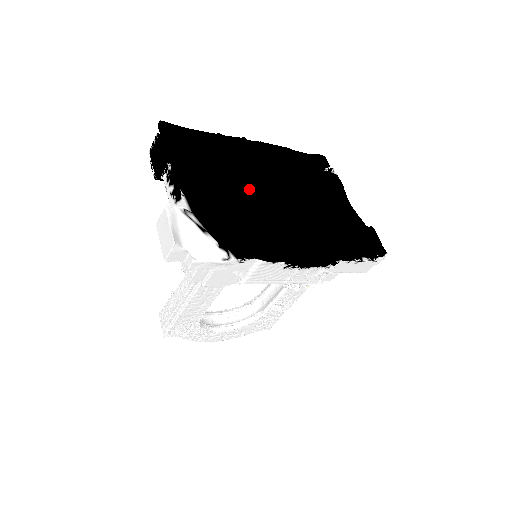
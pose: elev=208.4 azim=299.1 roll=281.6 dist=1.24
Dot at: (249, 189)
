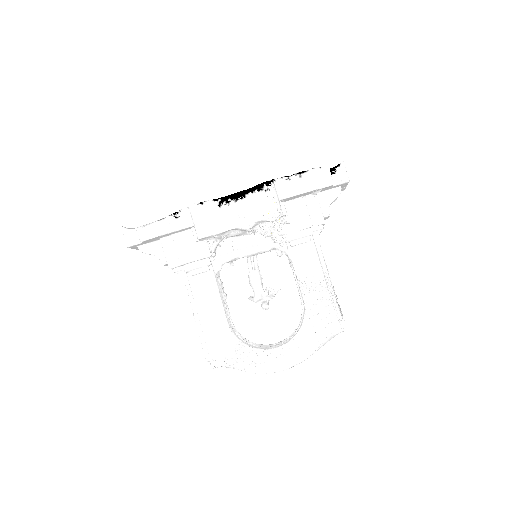
Dot at: occluded
